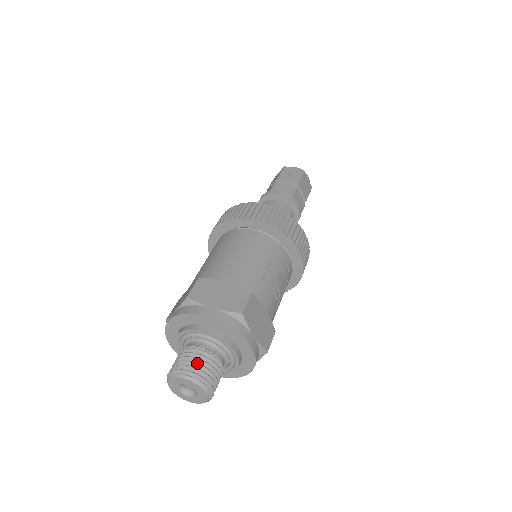
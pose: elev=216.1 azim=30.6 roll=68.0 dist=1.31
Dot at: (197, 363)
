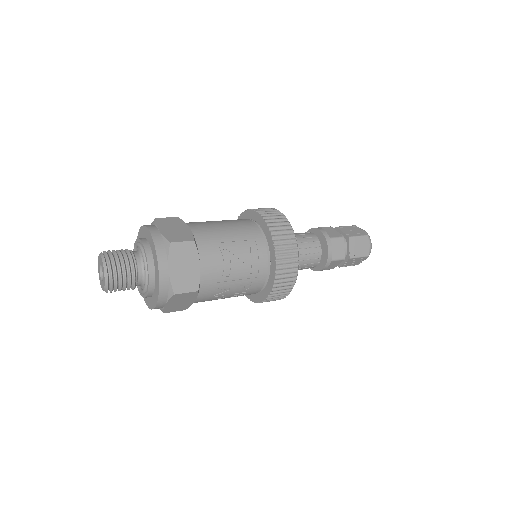
Dot at: (118, 255)
